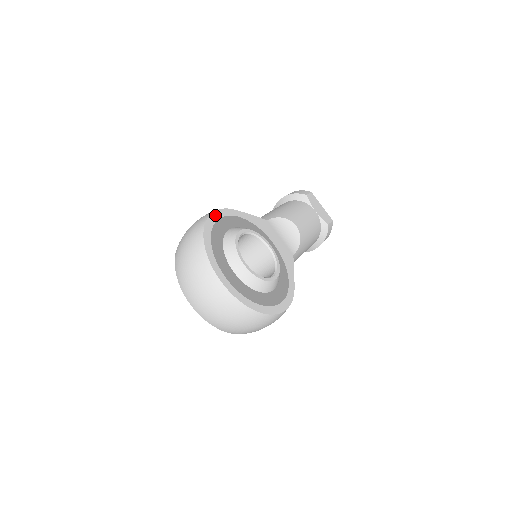
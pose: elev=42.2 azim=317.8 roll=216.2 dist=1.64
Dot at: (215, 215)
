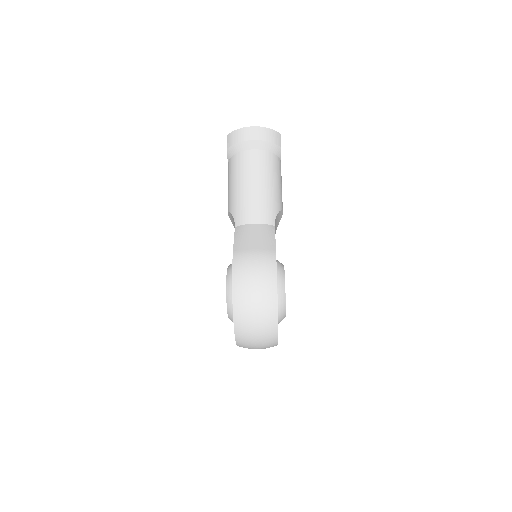
Dot at: occluded
